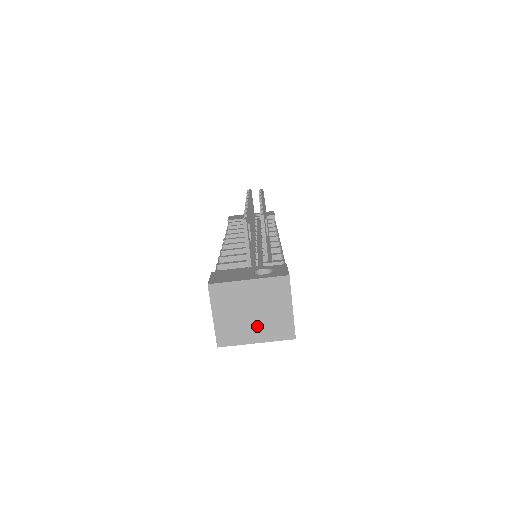
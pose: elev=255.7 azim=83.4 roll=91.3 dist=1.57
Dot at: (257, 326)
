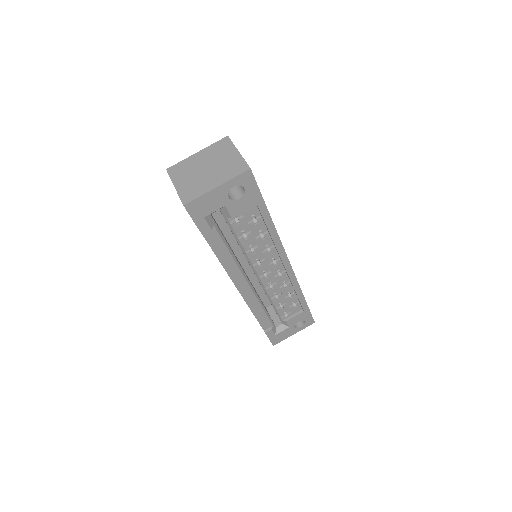
Dot at: (213, 176)
